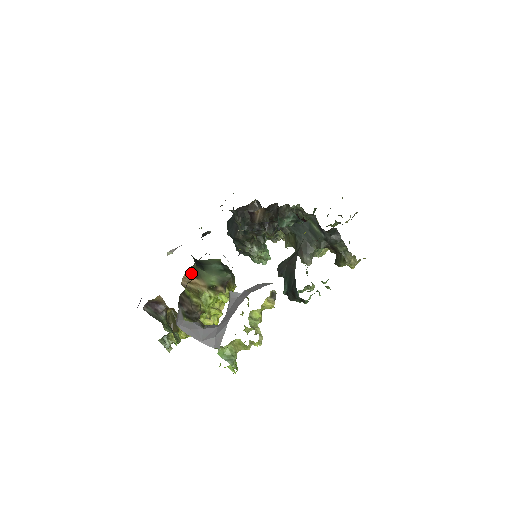
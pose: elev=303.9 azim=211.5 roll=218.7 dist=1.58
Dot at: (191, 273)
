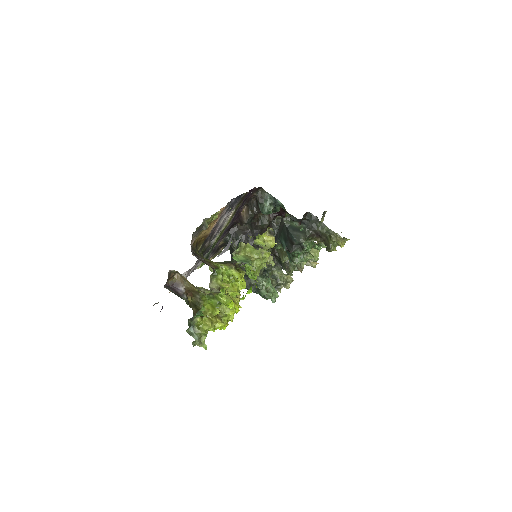
Dot at: occluded
